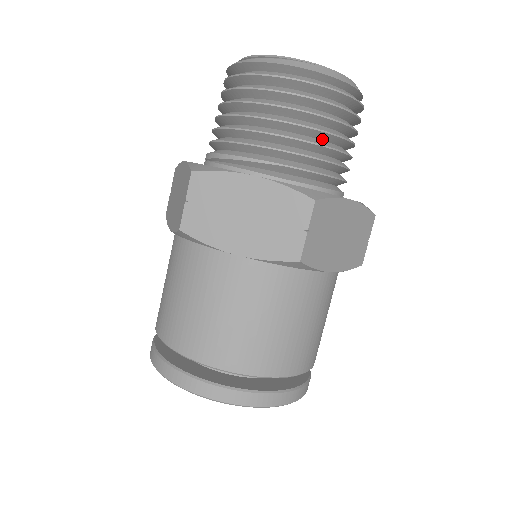
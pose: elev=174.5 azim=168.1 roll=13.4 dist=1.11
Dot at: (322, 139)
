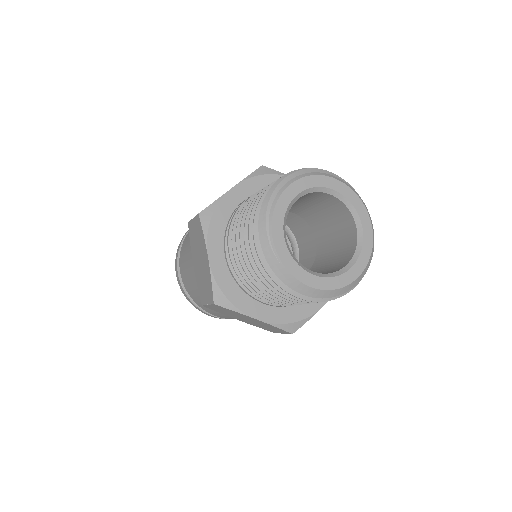
Dot at: occluded
